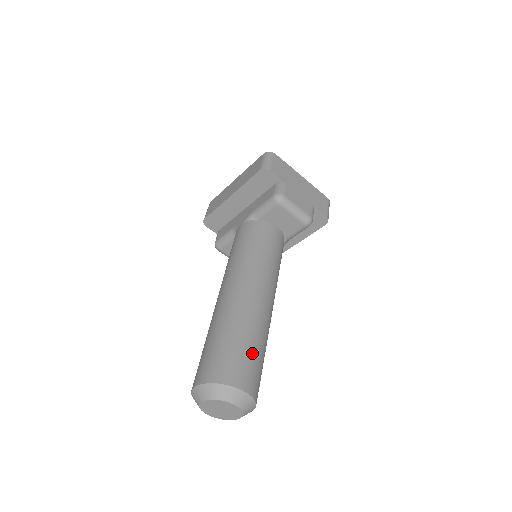
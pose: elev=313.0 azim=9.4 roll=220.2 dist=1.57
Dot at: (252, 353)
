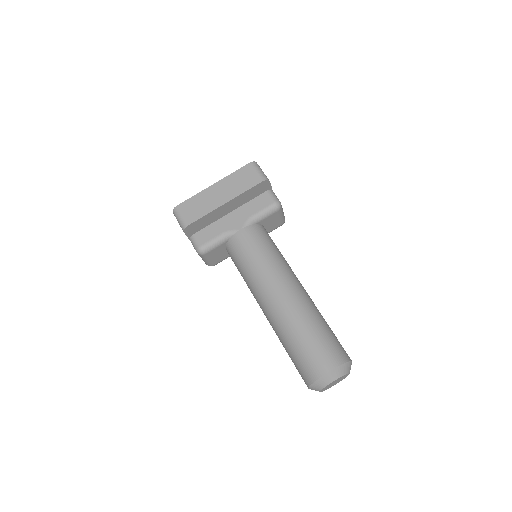
Dot at: (334, 334)
